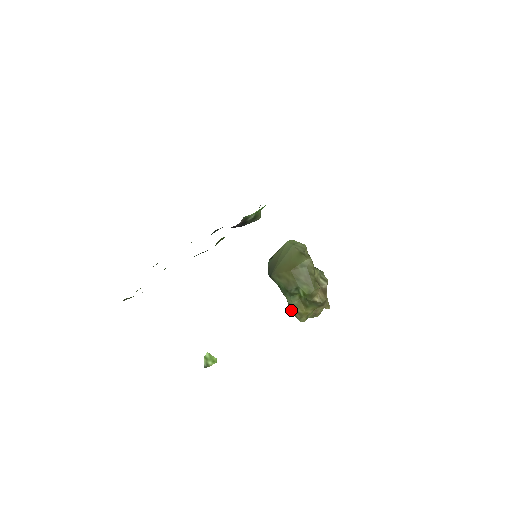
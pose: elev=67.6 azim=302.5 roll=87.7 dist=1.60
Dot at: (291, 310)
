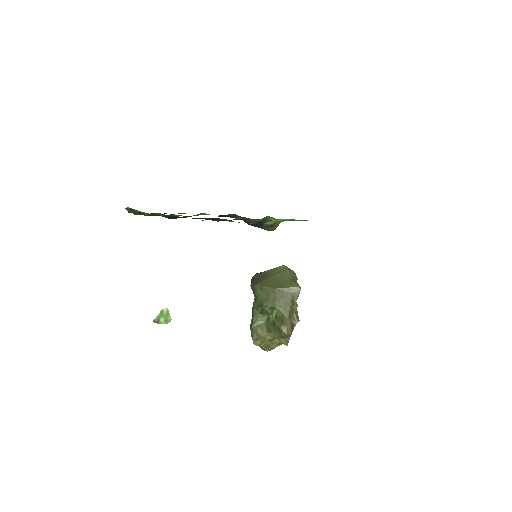
Dot at: (252, 327)
